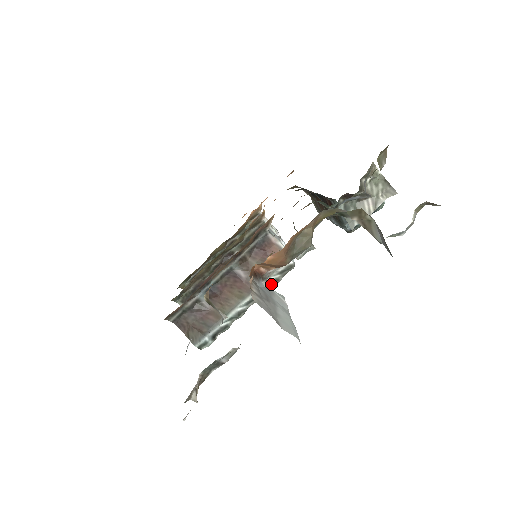
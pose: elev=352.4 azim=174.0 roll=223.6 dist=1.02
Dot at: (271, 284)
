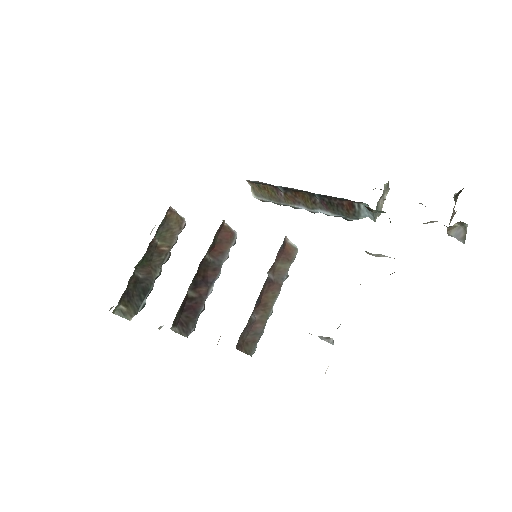
Dot at: (287, 276)
